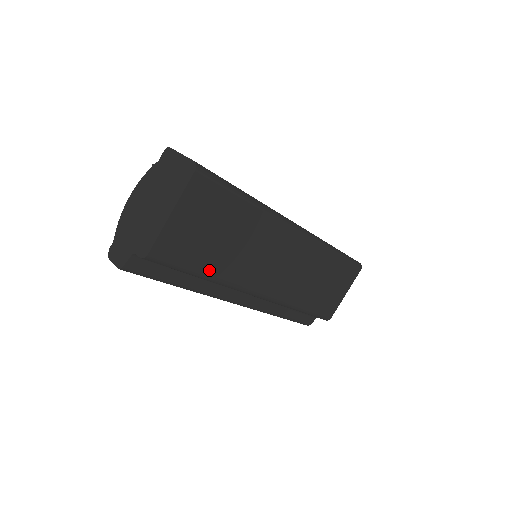
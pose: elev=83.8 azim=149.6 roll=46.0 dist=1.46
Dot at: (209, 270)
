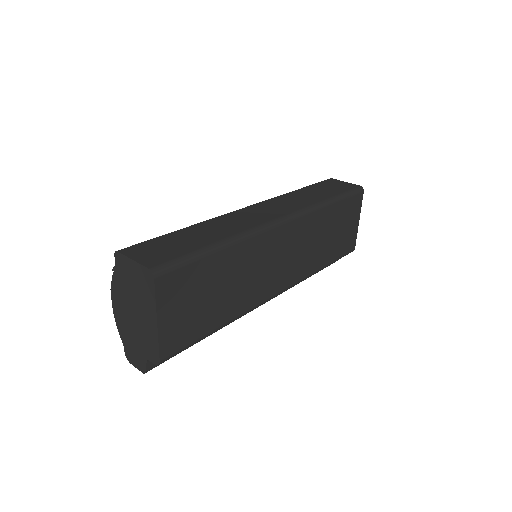
Dot at: (220, 322)
